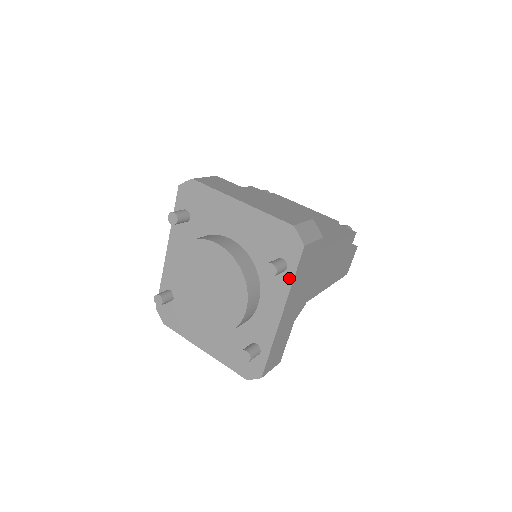
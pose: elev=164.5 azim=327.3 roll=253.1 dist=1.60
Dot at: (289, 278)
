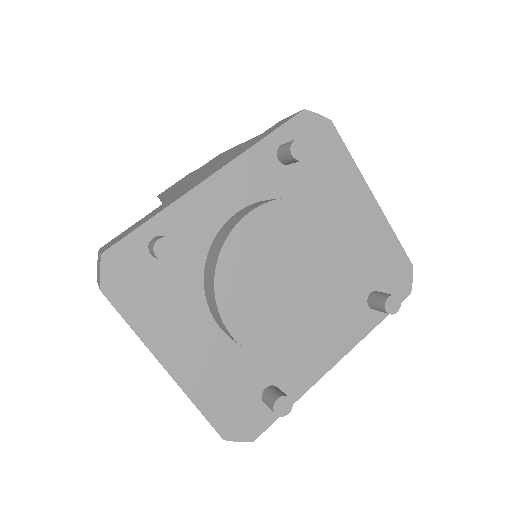
Dot at: (375, 320)
